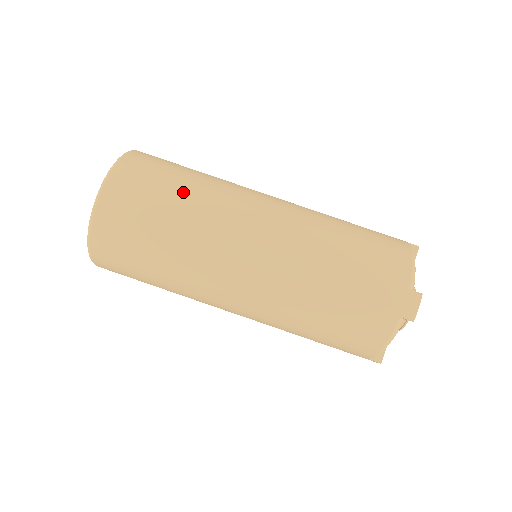
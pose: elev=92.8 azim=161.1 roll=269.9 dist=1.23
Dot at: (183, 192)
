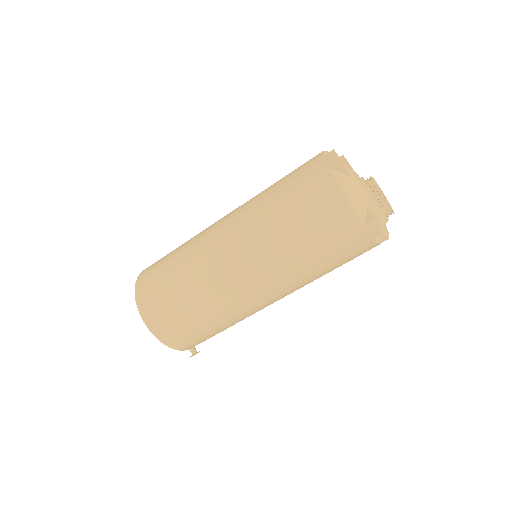
Dot at: (178, 247)
